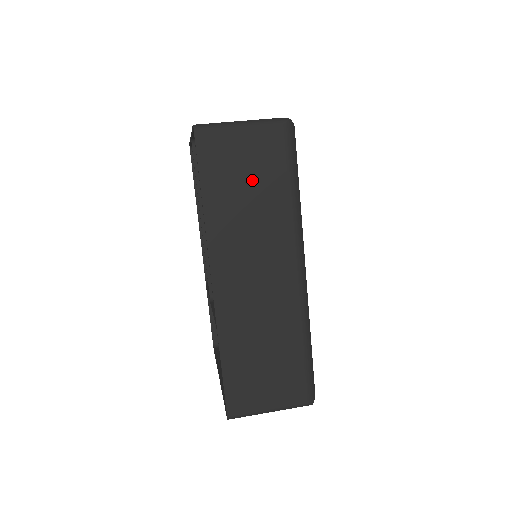
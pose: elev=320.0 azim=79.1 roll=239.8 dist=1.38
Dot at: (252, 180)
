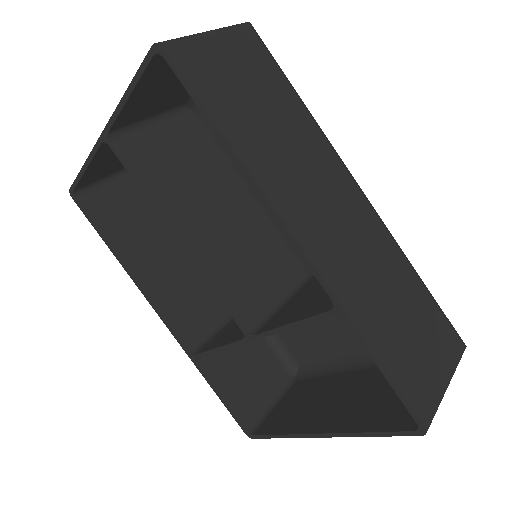
Dot at: (259, 97)
